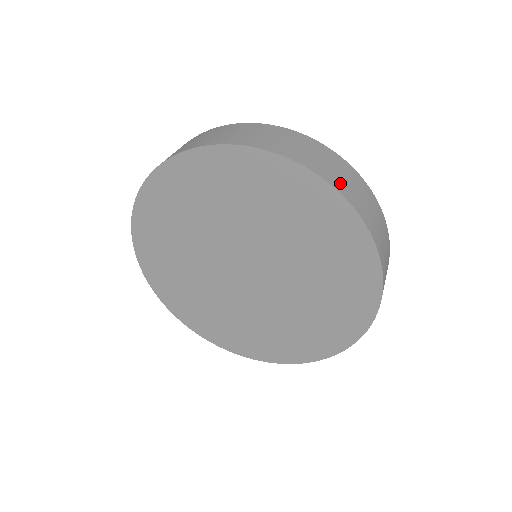
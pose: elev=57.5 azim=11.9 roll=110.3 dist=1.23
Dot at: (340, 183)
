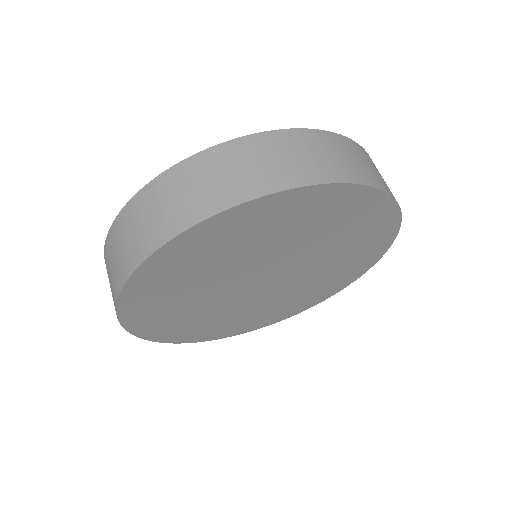
Dot at: (355, 171)
